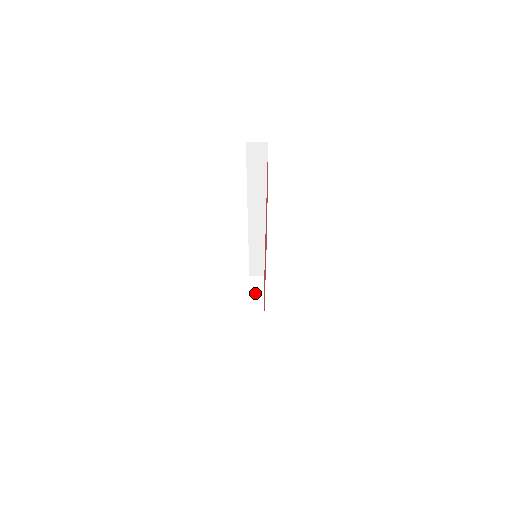
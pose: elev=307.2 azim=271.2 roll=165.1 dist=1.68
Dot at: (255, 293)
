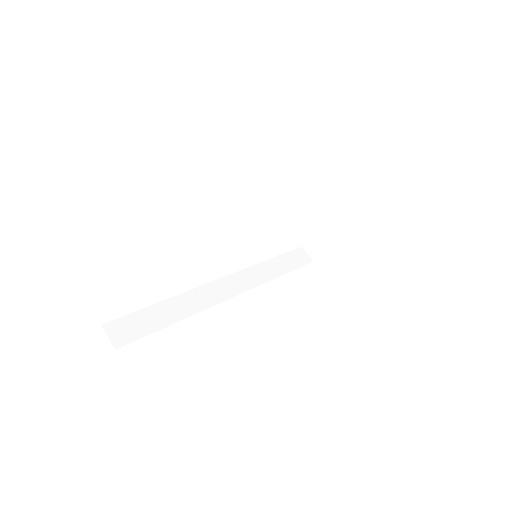
Dot at: (346, 213)
